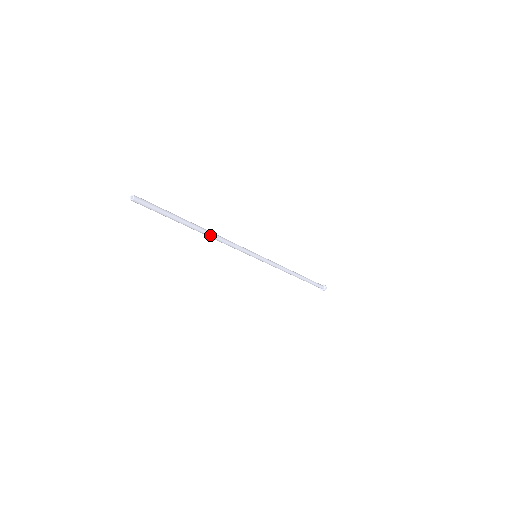
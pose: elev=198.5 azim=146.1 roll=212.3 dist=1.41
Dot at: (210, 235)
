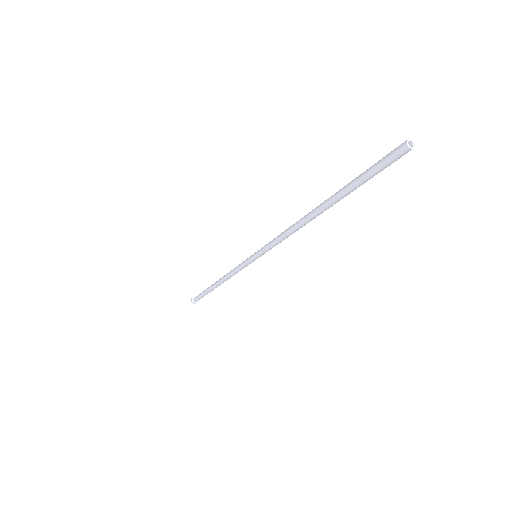
Dot at: (307, 222)
